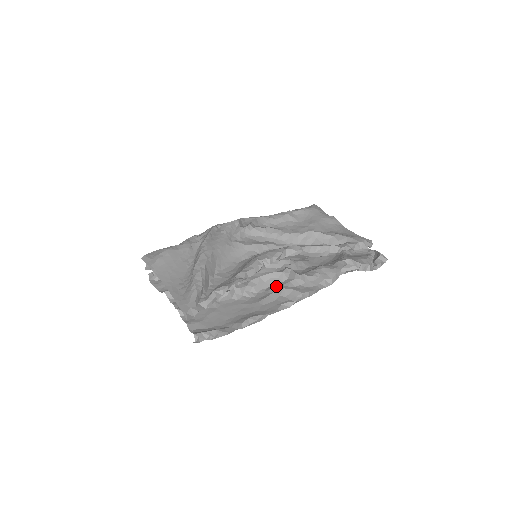
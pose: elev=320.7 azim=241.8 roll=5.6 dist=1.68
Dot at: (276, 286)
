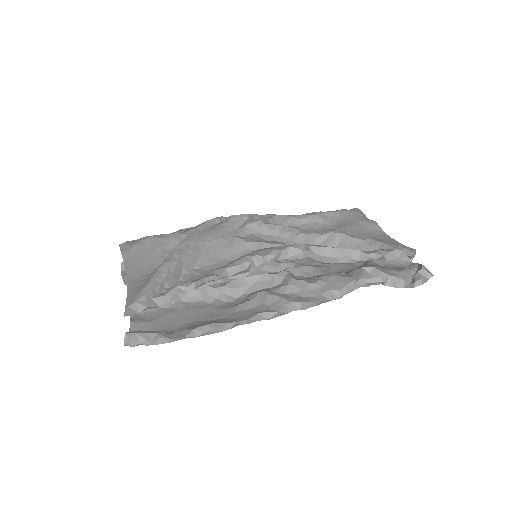
Dot at: (261, 291)
